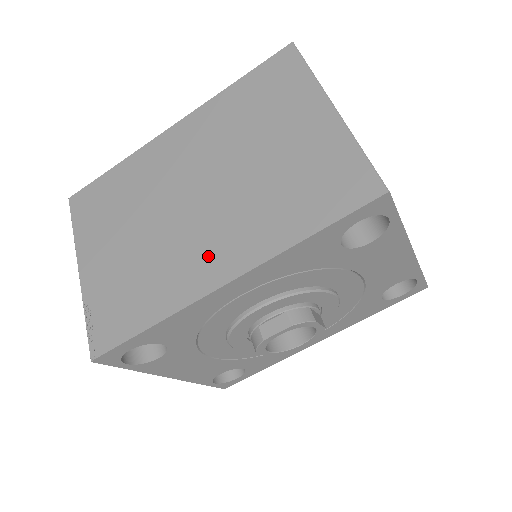
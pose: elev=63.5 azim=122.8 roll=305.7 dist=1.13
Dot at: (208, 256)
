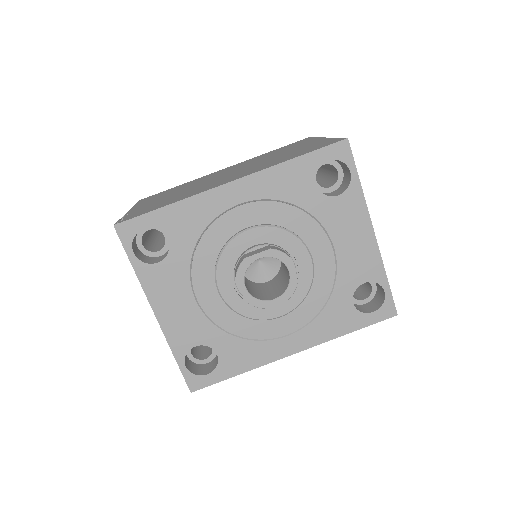
Dot at: (224, 180)
